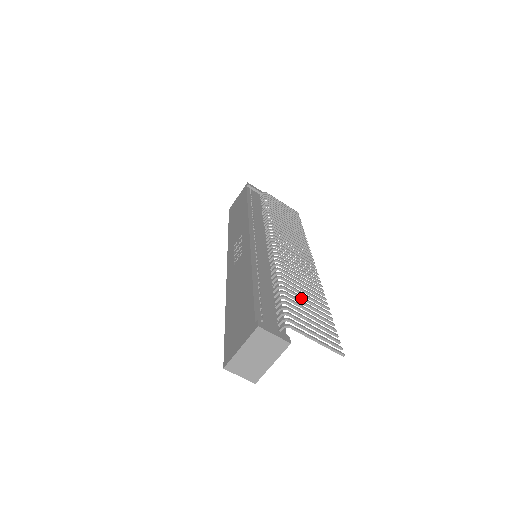
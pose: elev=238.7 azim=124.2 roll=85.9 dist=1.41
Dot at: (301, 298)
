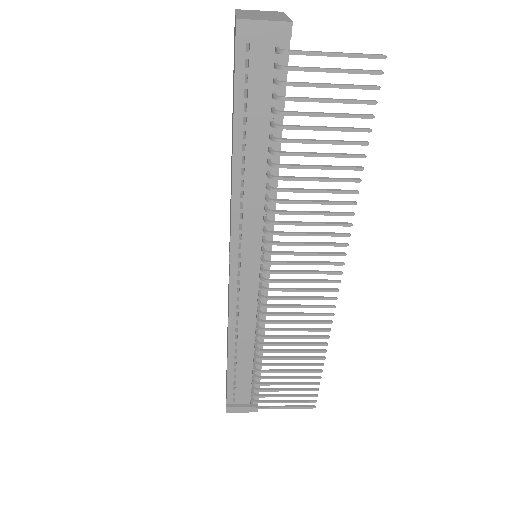
Dot at: (283, 365)
